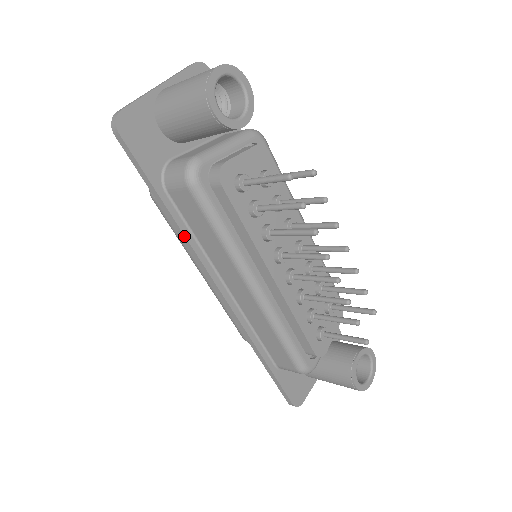
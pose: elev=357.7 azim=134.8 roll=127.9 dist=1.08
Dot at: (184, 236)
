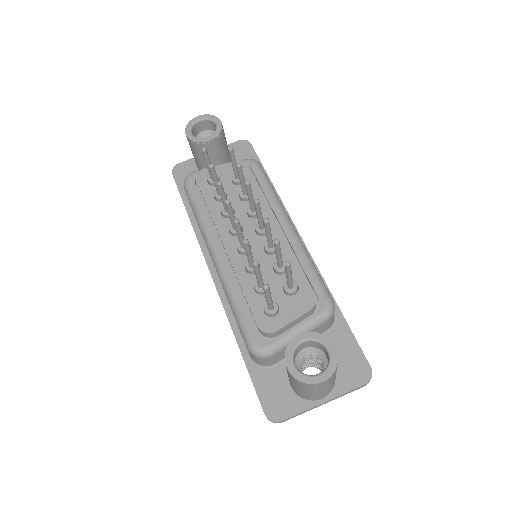
Dot at: (193, 229)
